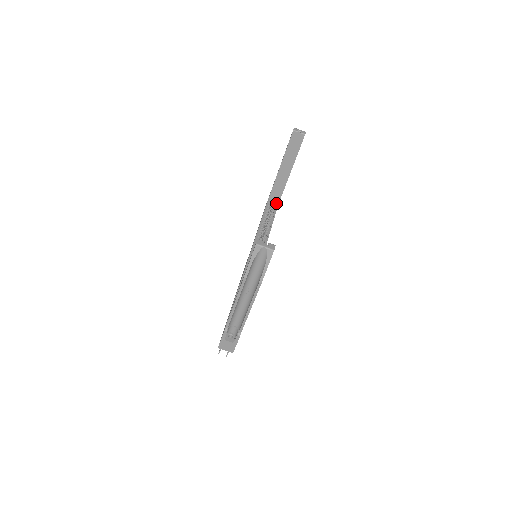
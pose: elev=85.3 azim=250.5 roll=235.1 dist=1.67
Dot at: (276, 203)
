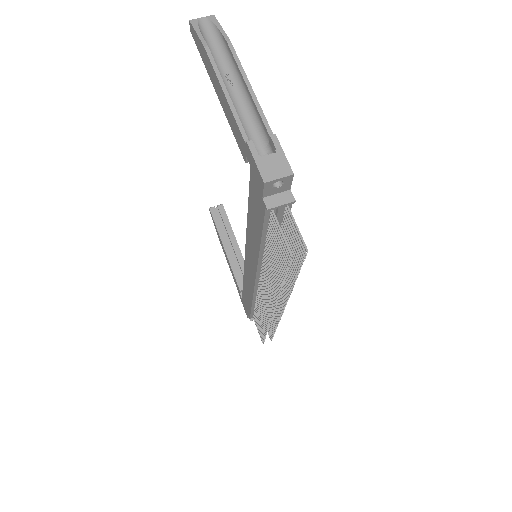
Dot at: occluded
